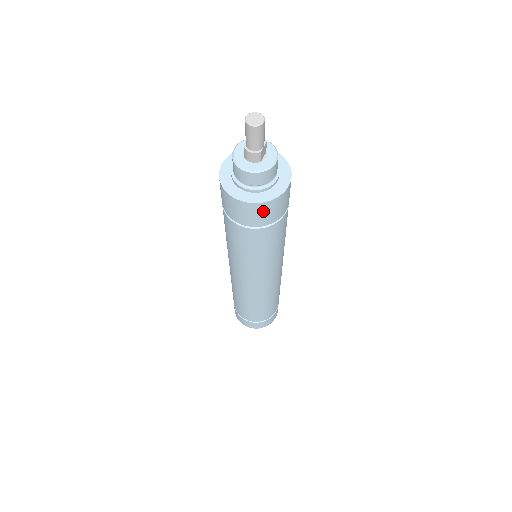
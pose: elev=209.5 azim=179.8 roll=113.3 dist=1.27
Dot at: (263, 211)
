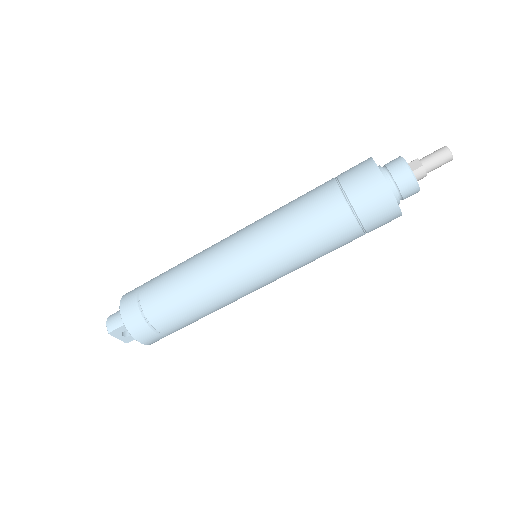
Dot at: occluded
